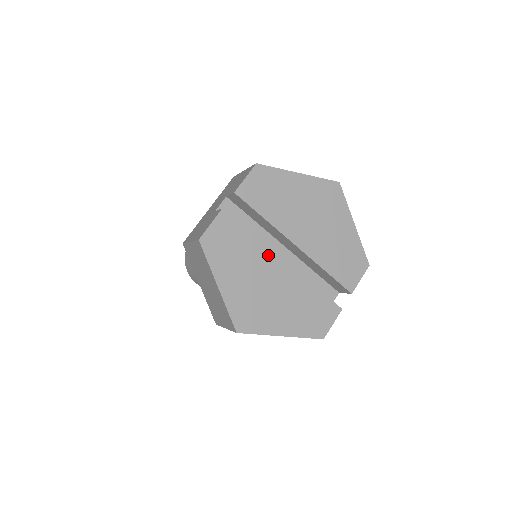
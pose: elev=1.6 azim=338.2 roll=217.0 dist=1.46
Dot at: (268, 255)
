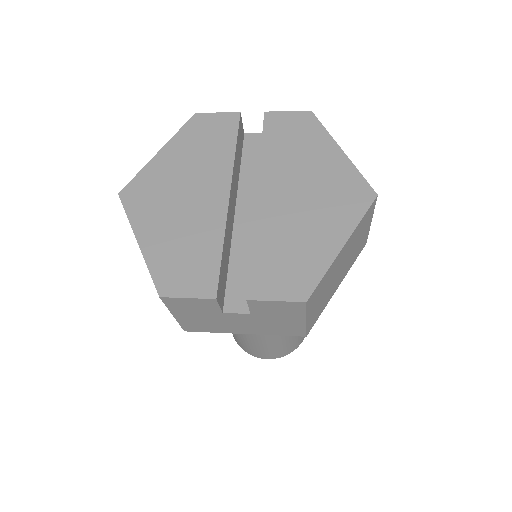
Dot at: (224, 174)
